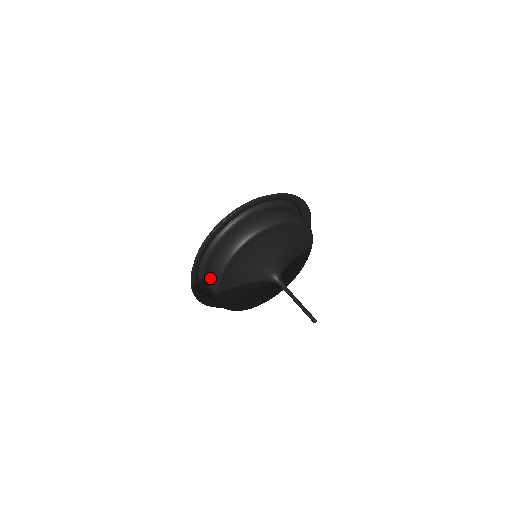
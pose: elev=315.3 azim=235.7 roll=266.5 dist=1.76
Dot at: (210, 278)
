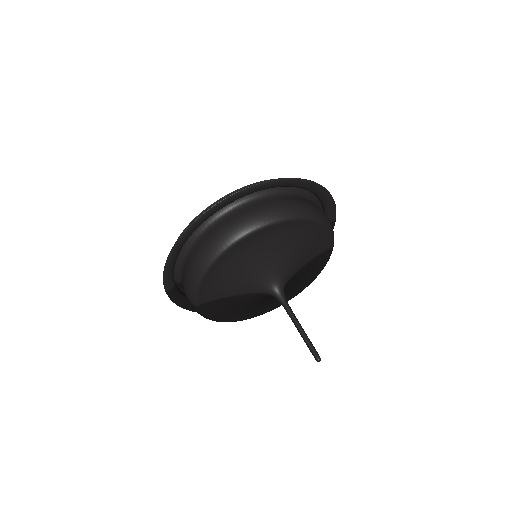
Dot at: (186, 287)
